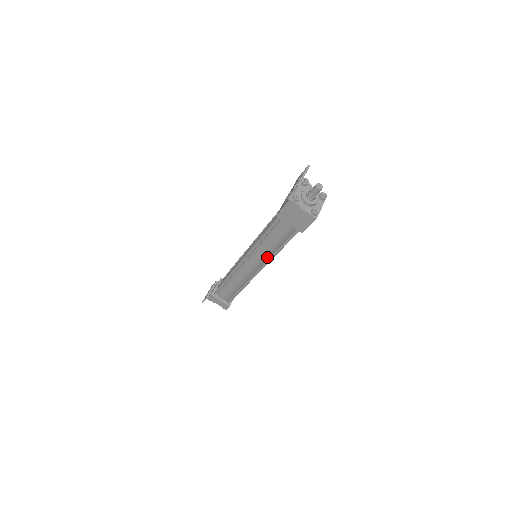
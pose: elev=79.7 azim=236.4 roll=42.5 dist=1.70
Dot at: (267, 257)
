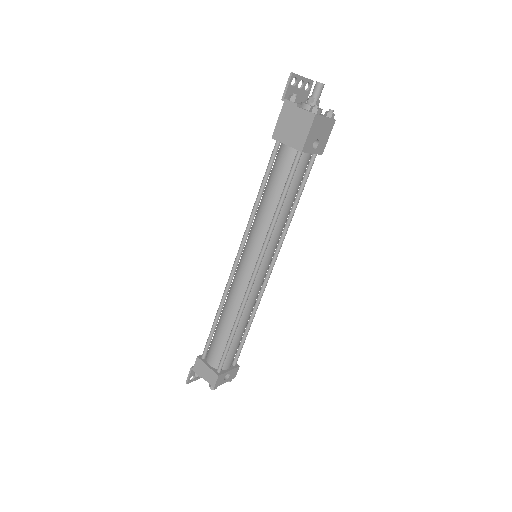
Dot at: (265, 235)
